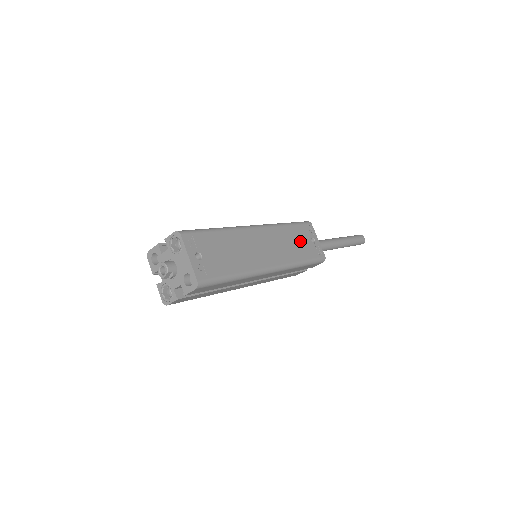
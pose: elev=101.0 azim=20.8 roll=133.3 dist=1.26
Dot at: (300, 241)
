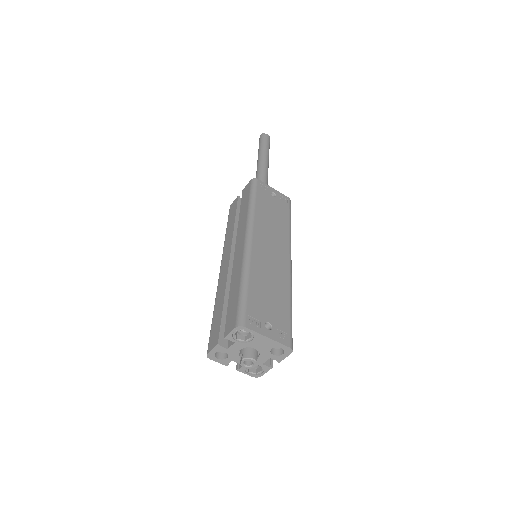
Dot at: (271, 208)
